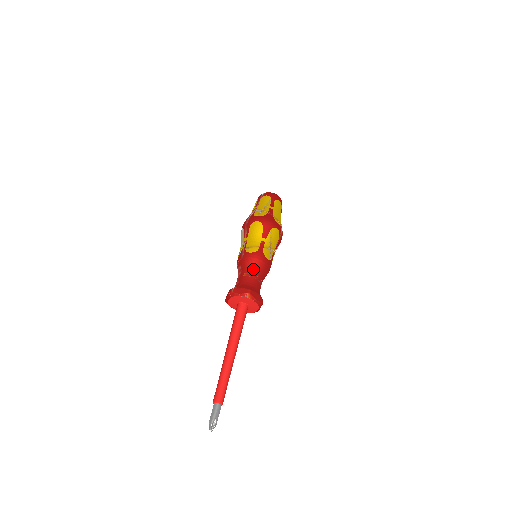
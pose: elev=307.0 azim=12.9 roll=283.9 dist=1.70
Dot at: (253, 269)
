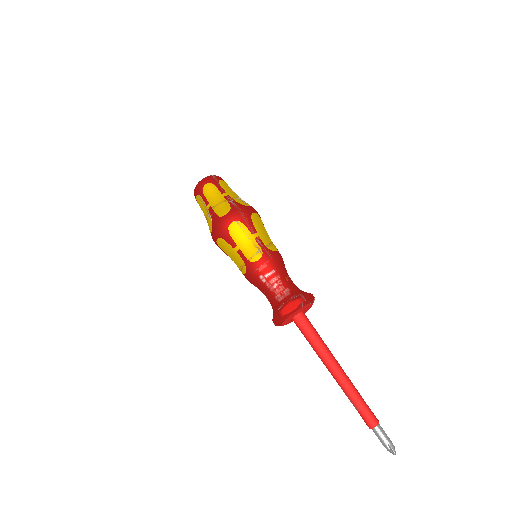
Dot at: occluded
